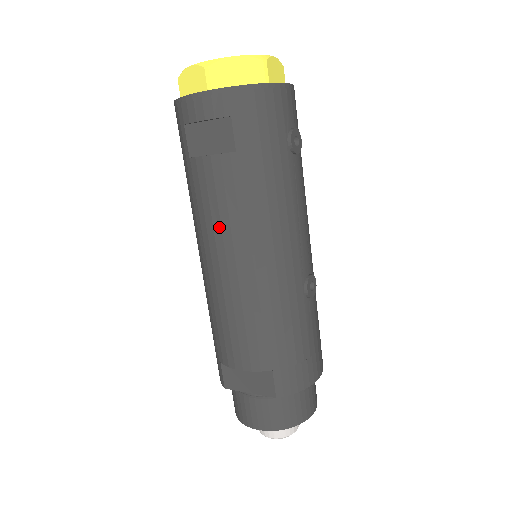
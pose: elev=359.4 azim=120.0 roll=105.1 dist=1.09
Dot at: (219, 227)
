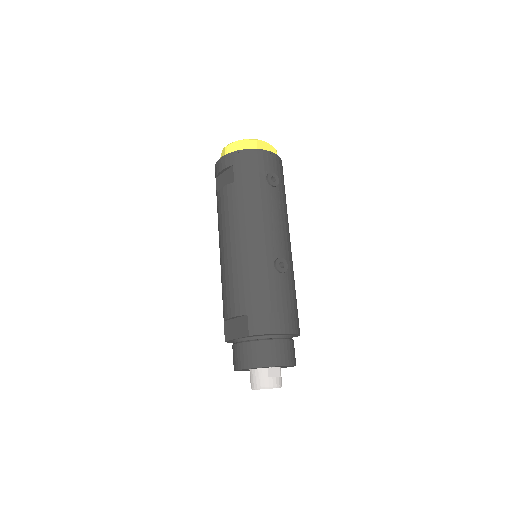
Dot at: (224, 225)
